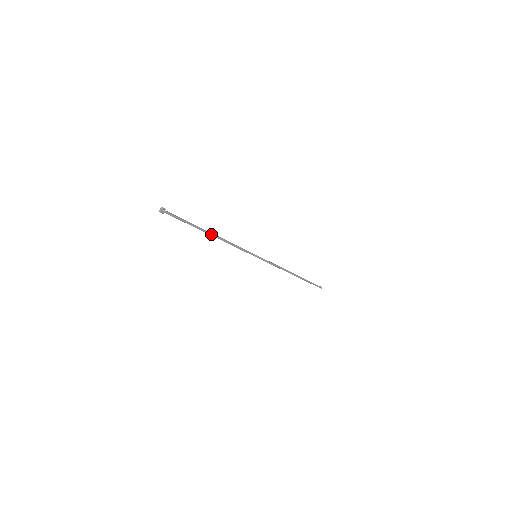
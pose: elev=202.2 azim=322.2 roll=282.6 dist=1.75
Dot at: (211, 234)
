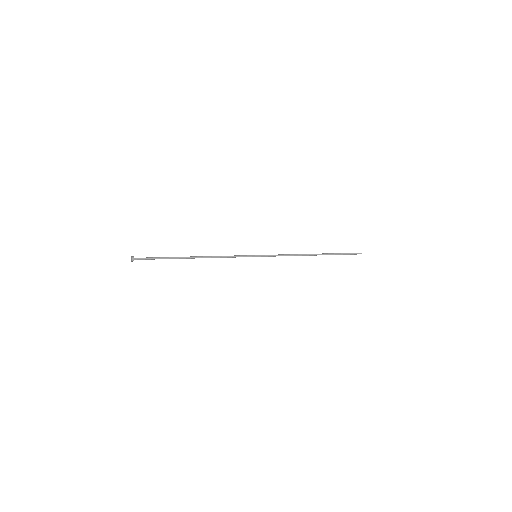
Dot at: (193, 258)
